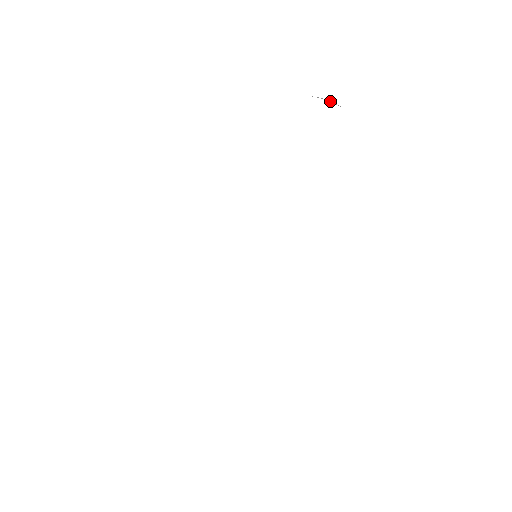
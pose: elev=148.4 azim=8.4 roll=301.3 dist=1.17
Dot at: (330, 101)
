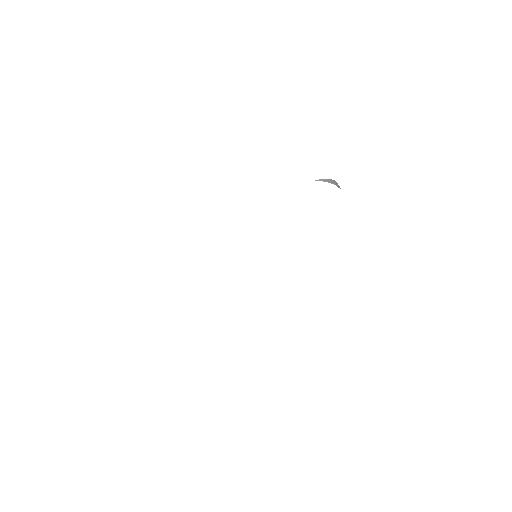
Dot at: (325, 181)
